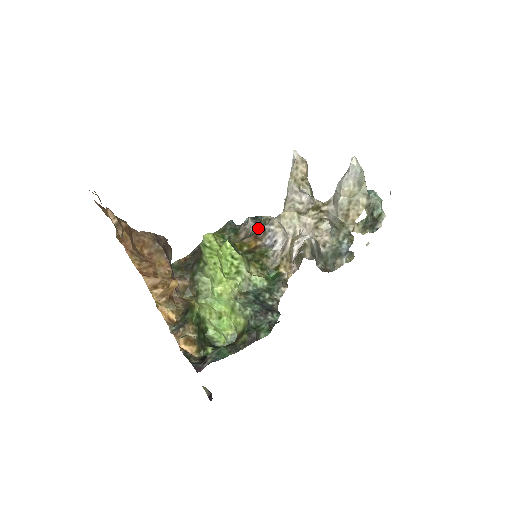
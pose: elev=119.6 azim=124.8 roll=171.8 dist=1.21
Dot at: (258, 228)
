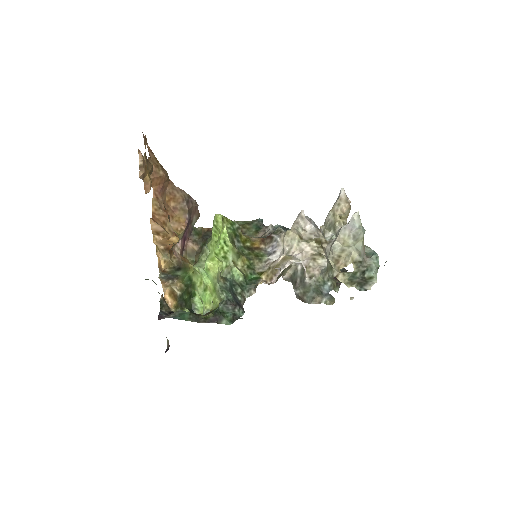
Dot at: (270, 234)
